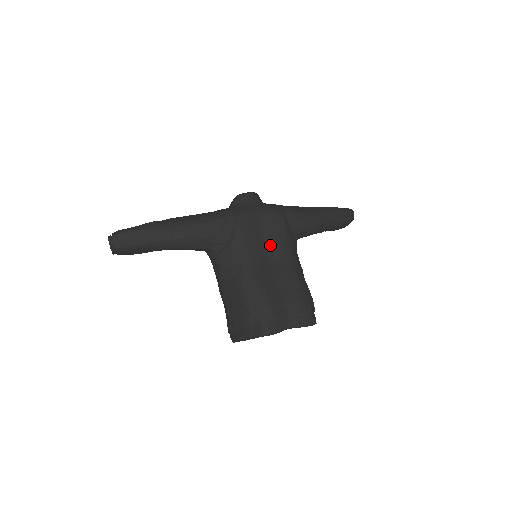
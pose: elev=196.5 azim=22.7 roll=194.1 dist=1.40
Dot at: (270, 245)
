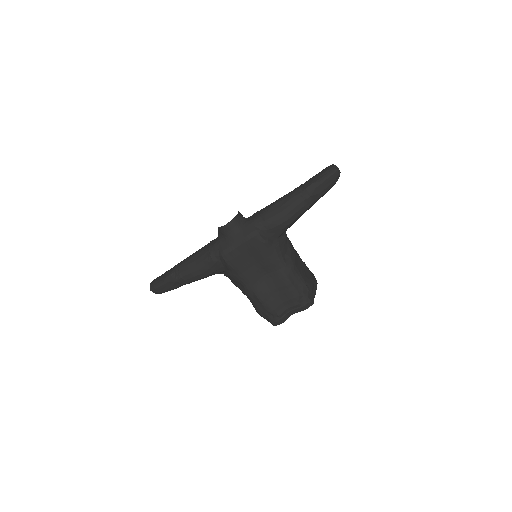
Dot at: (259, 263)
